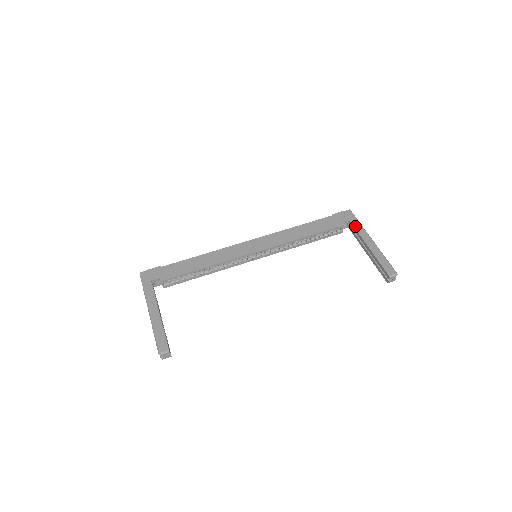
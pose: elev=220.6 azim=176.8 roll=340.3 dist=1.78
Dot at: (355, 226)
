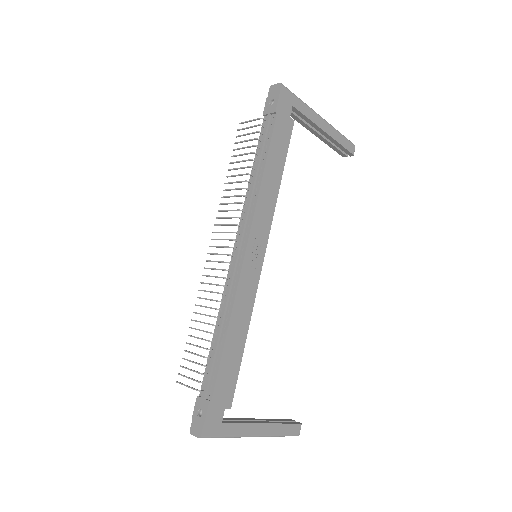
Dot at: (302, 111)
